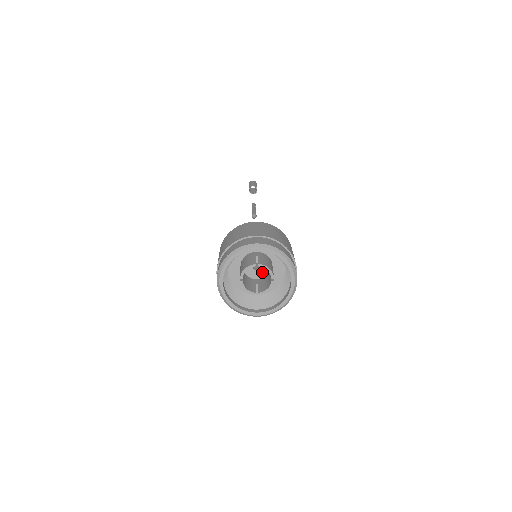
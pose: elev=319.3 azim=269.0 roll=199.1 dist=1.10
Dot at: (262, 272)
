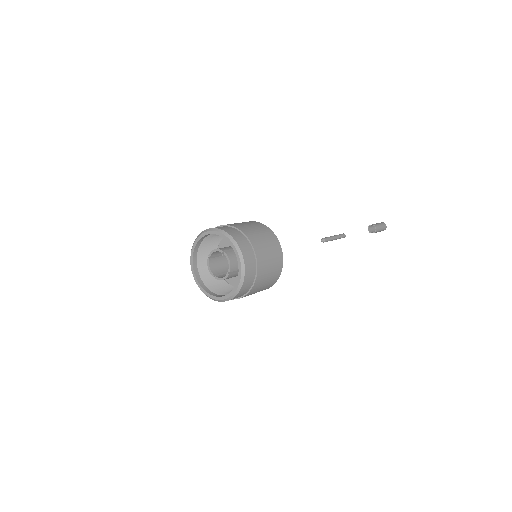
Dot at: occluded
